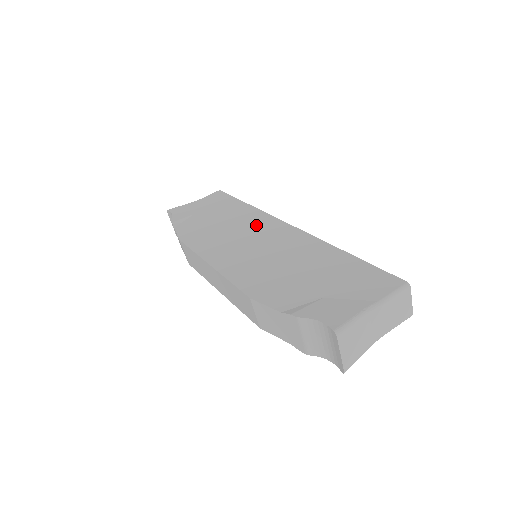
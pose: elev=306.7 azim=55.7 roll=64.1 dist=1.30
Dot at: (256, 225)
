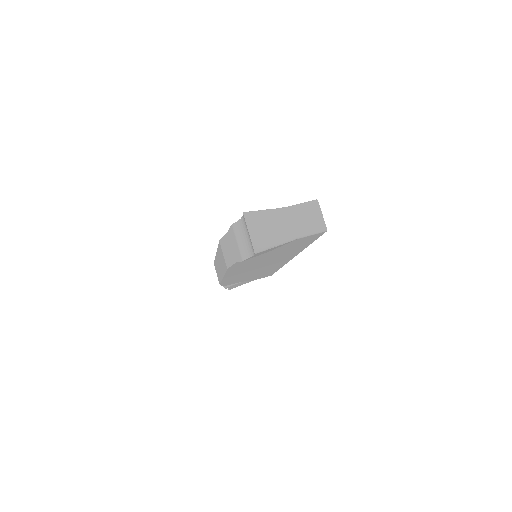
Dot at: occluded
